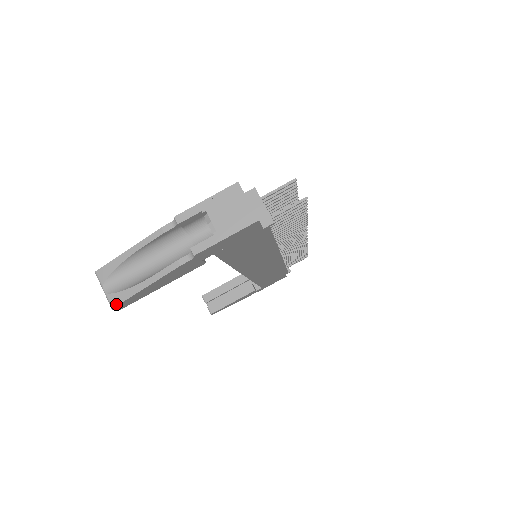
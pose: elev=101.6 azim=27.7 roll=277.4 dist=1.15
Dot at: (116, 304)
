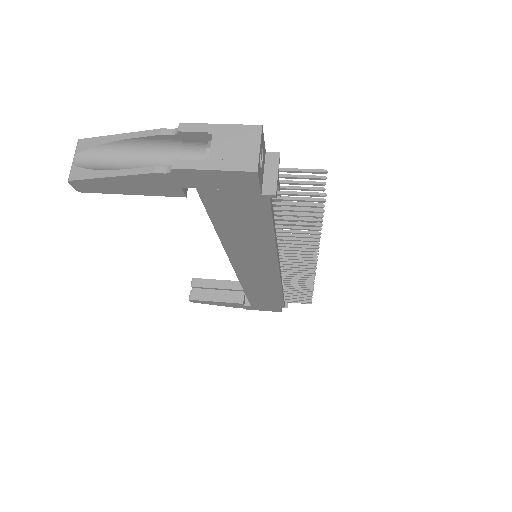
Dot at: (74, 178)
